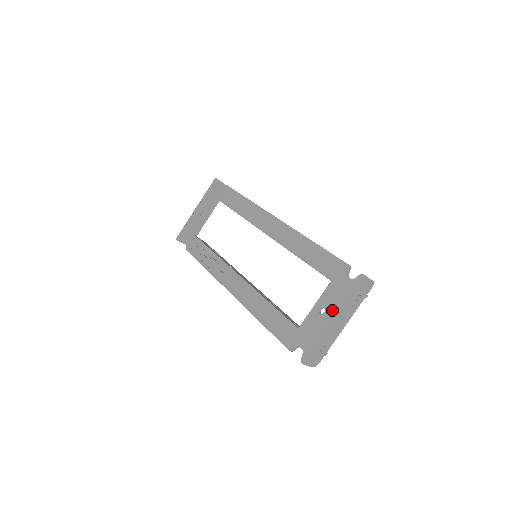
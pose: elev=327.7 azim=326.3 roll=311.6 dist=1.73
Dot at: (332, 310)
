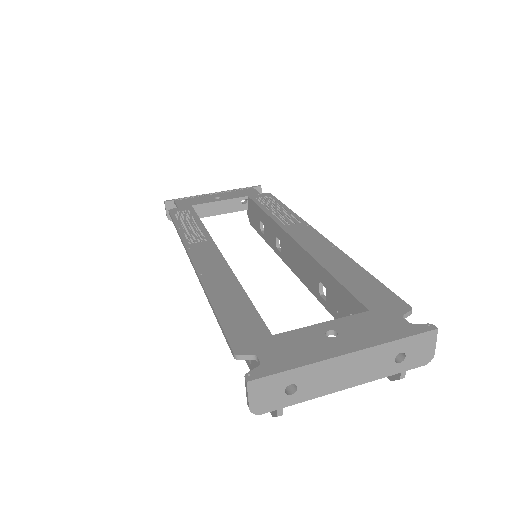
Dot at: (352, 340)
